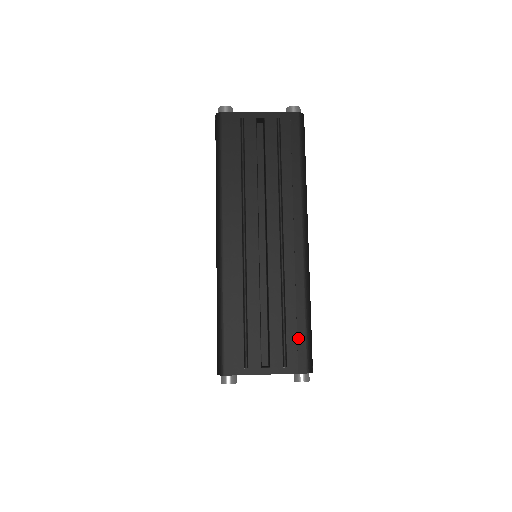
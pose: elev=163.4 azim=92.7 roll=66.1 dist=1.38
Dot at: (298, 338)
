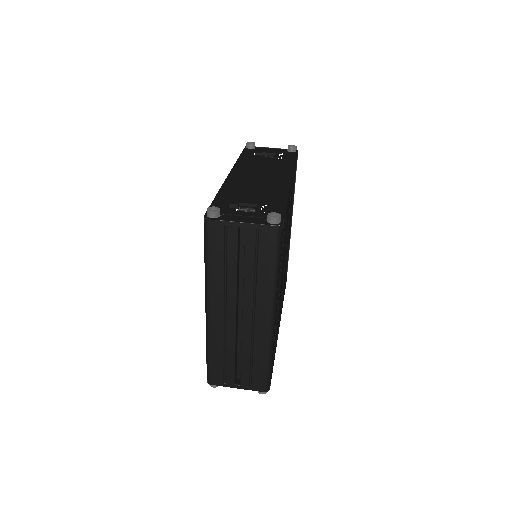
Dot at: (260, 374)
